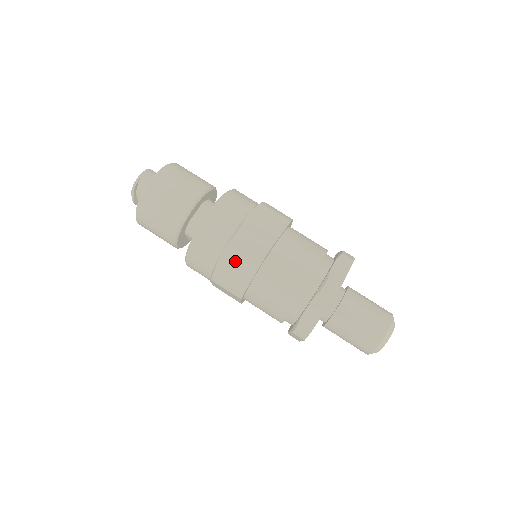
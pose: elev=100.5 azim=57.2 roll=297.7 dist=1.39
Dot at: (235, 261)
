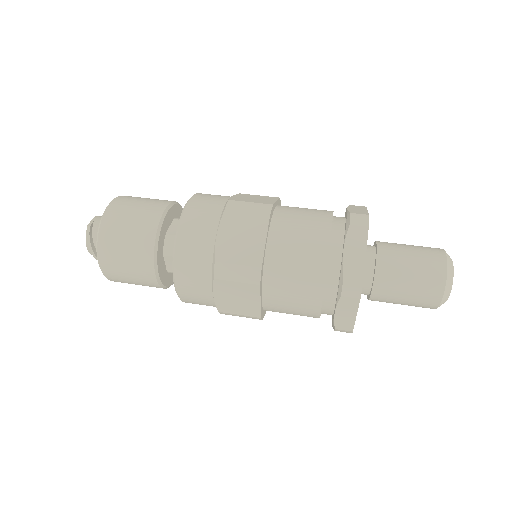
Dot at: (236, 236)
